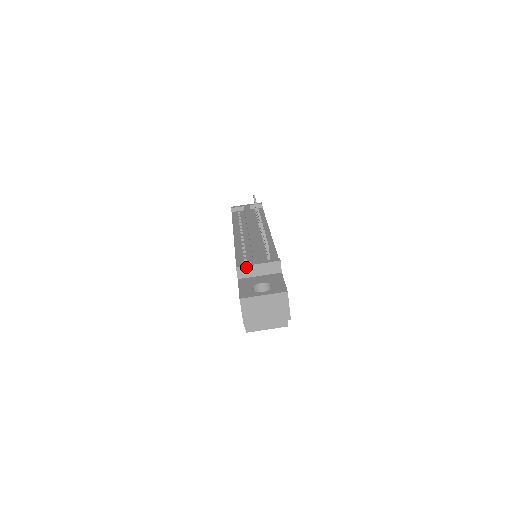
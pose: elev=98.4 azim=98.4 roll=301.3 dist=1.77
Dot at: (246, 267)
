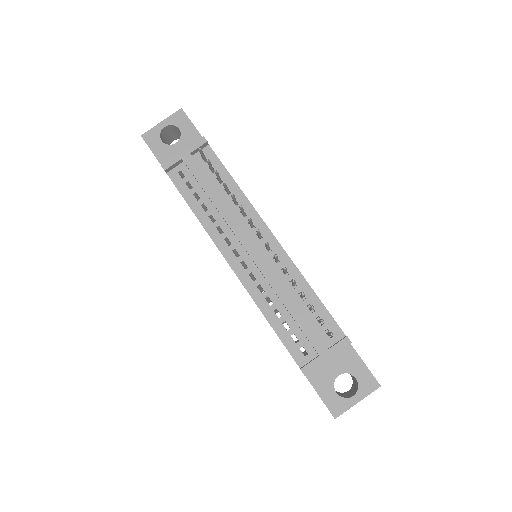
Dot at: occluded
